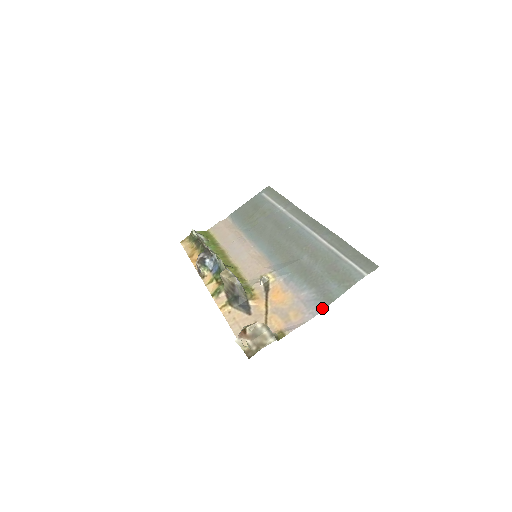
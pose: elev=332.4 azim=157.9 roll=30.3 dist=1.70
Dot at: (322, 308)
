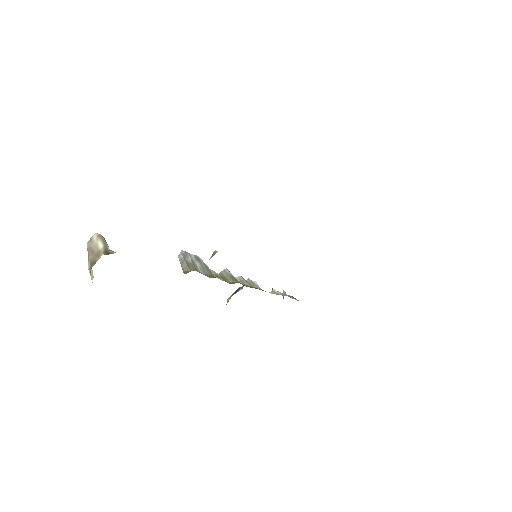
Dot at: occluded
